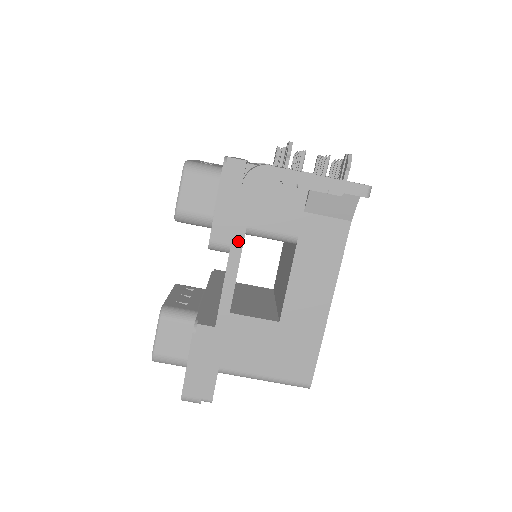
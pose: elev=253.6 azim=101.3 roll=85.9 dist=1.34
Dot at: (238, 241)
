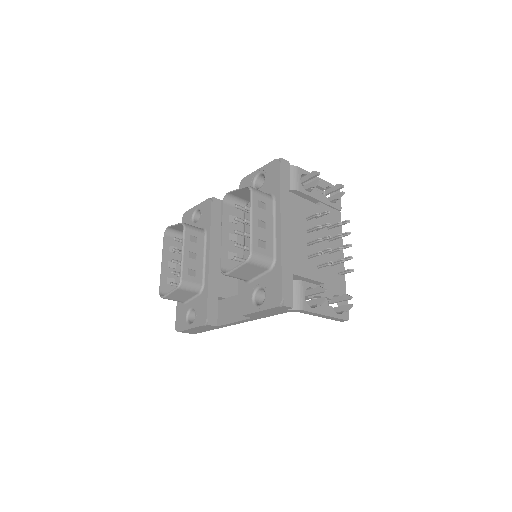
Dot at: (258, 318)
